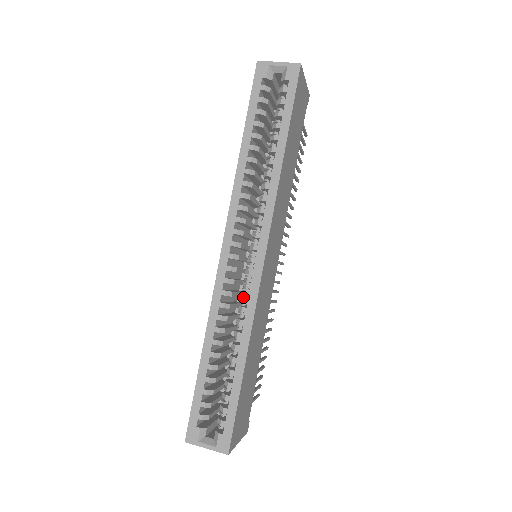
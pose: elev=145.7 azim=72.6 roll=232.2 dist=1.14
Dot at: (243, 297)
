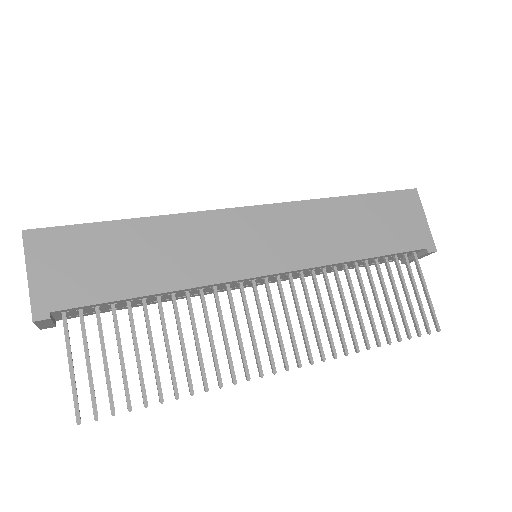
Dot at: occluded
